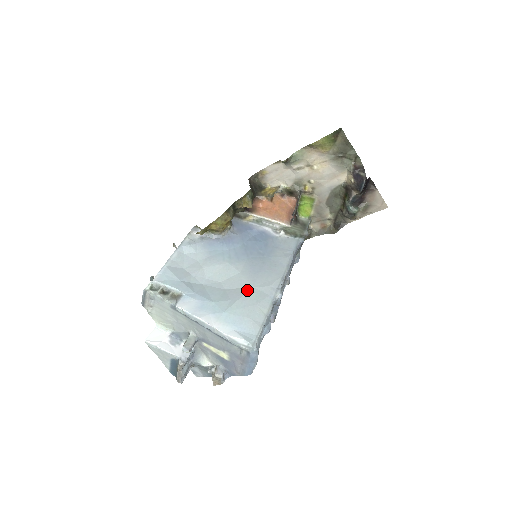
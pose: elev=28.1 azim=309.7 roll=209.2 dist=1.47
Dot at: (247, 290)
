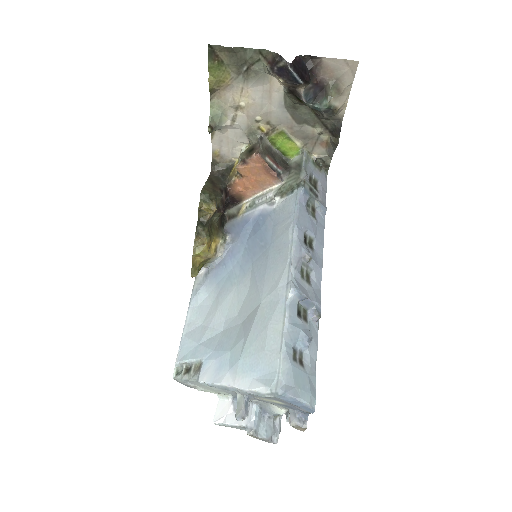
Dot at: (256, 311)
